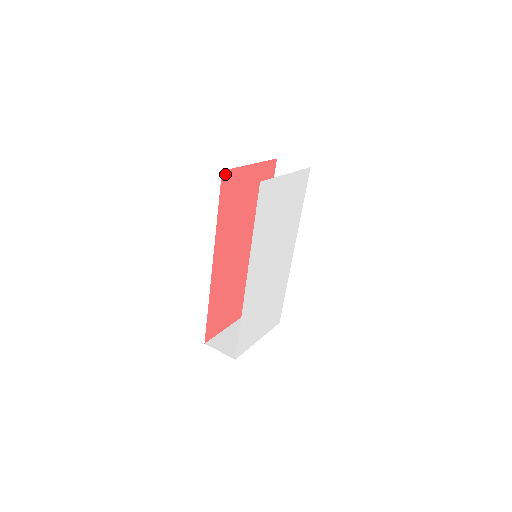
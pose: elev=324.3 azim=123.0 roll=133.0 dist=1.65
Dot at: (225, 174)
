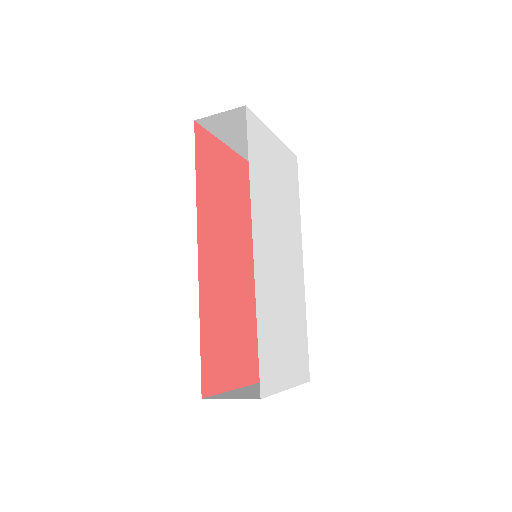
Dot at: (198, 129)
